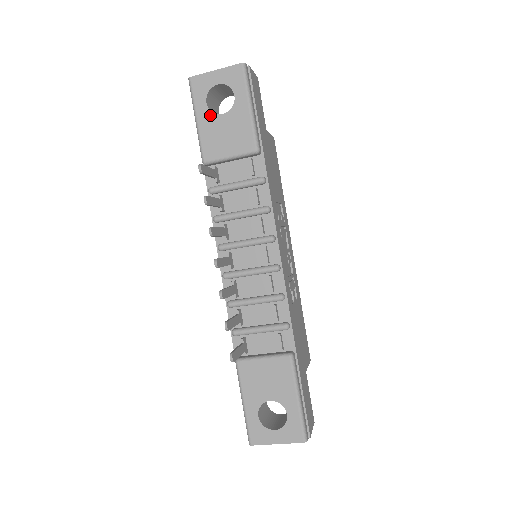
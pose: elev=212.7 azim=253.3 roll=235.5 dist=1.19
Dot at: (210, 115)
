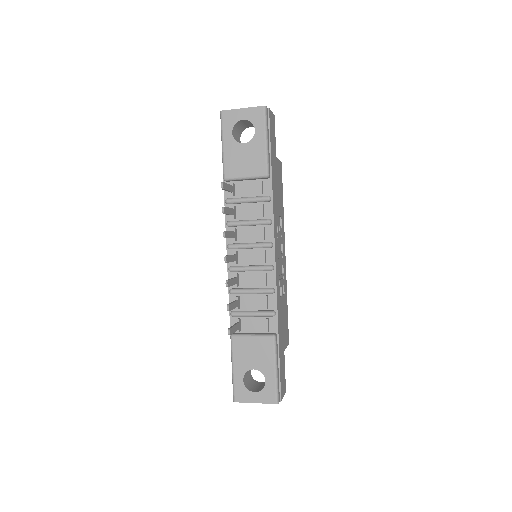
Dot at: (234, 143)
